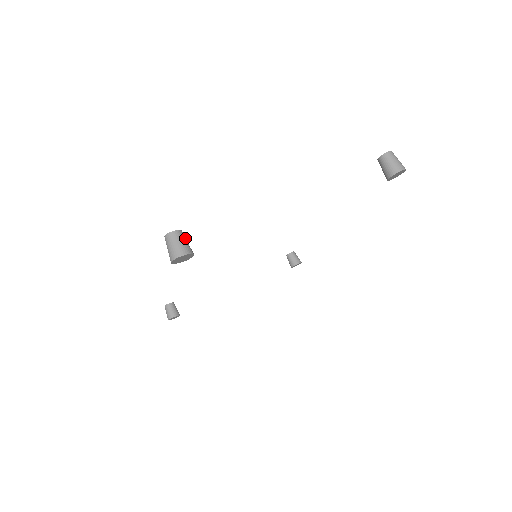
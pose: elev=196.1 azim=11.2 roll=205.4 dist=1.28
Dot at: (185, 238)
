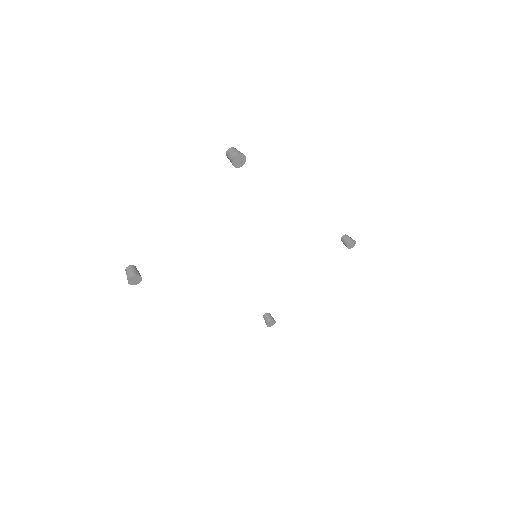
Dot at: (133, 268)
